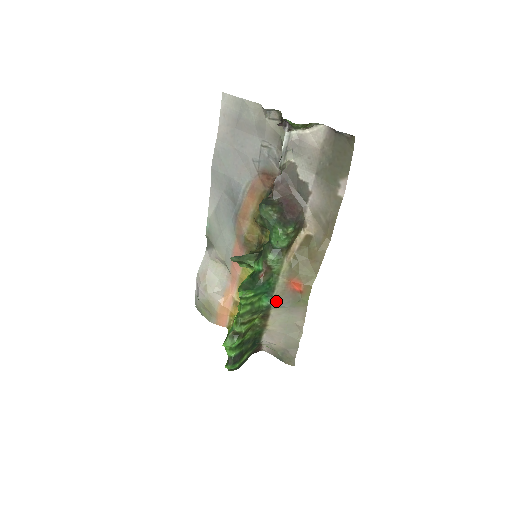
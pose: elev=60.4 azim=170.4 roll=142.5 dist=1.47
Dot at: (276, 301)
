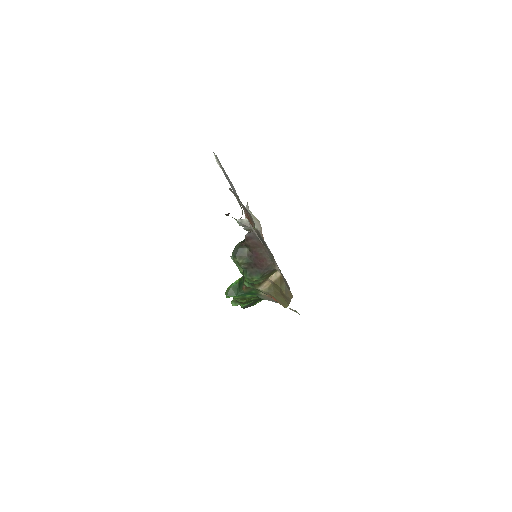
Dot at: (264, 298)
